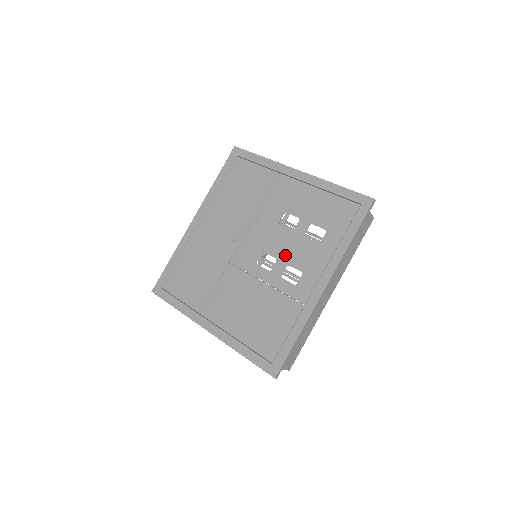
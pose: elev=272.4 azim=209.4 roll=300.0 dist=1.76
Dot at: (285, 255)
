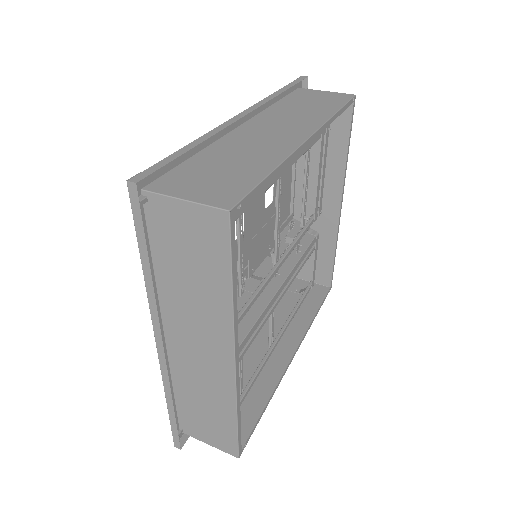
Dot at: occluded
